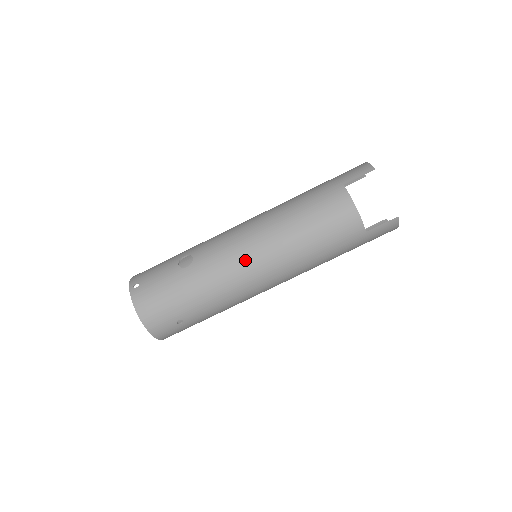
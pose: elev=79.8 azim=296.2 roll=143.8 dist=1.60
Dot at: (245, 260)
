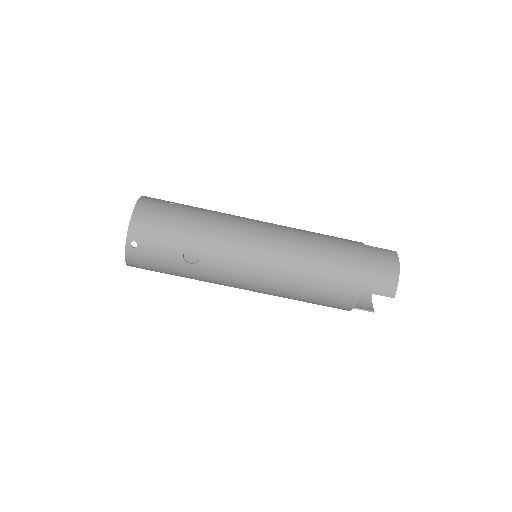
Dot at: (242, 287)
